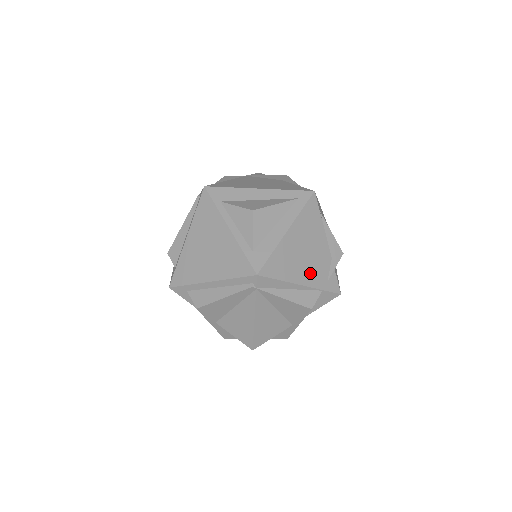
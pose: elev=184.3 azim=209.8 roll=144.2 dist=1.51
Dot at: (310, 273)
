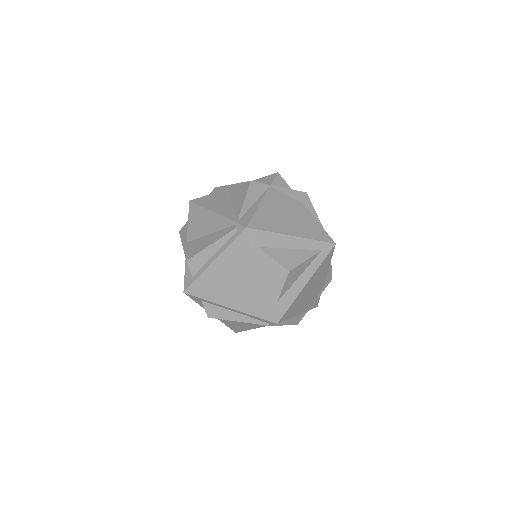
Dot at: (307, 304)
